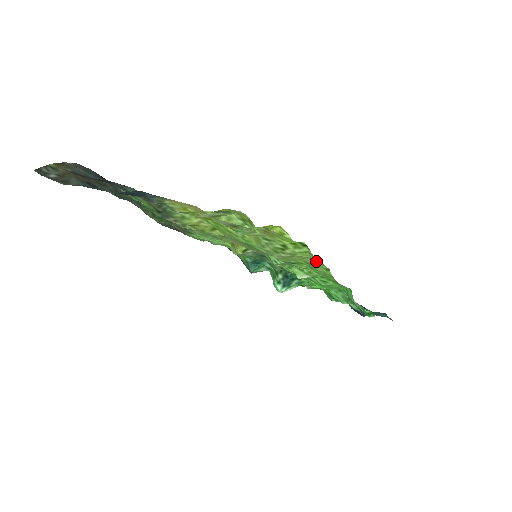
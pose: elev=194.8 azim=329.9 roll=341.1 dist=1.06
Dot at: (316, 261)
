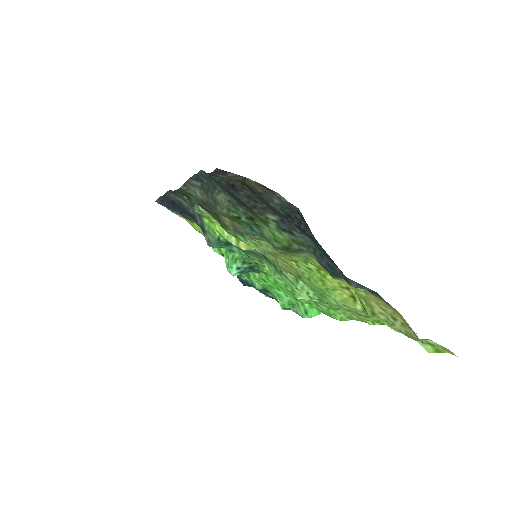
Dot at: (360, 320)
